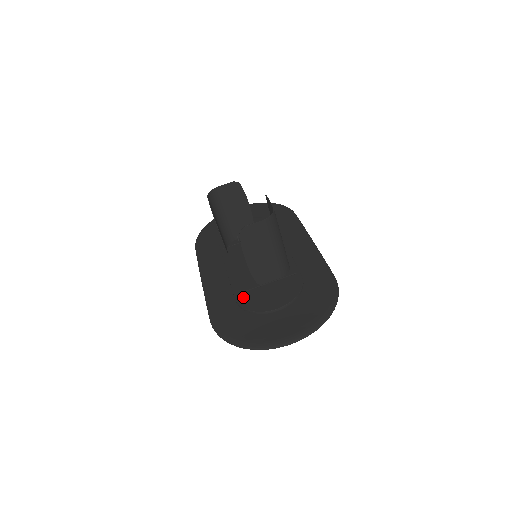
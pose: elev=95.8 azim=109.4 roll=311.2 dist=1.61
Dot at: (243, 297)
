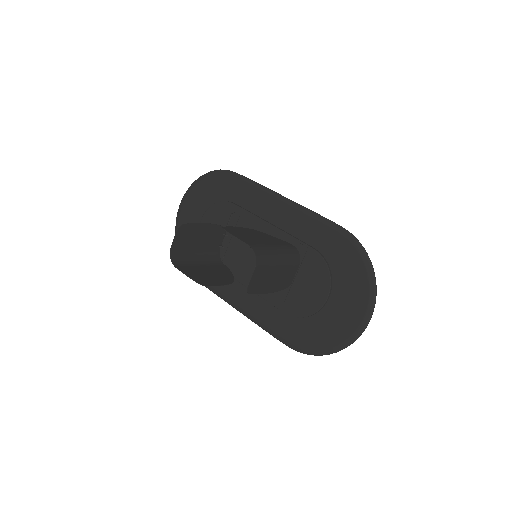
Dot at: (289, 307)
